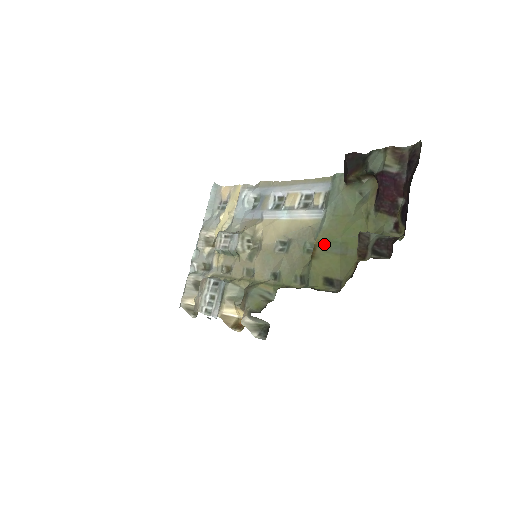
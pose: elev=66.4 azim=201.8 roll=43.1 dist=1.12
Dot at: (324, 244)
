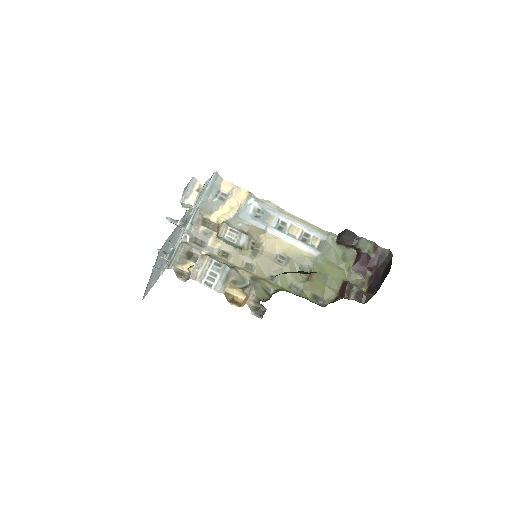
Dot at: (318, 275)
